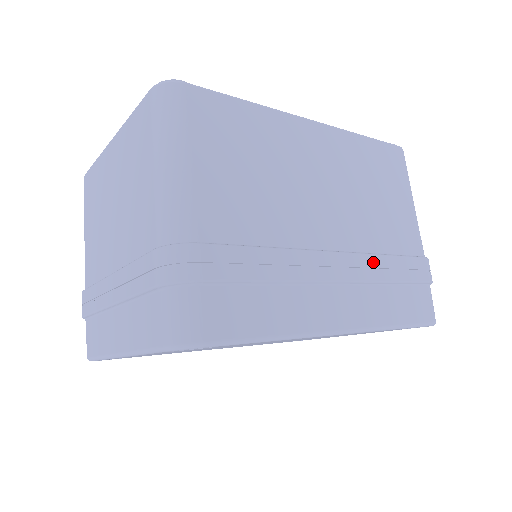
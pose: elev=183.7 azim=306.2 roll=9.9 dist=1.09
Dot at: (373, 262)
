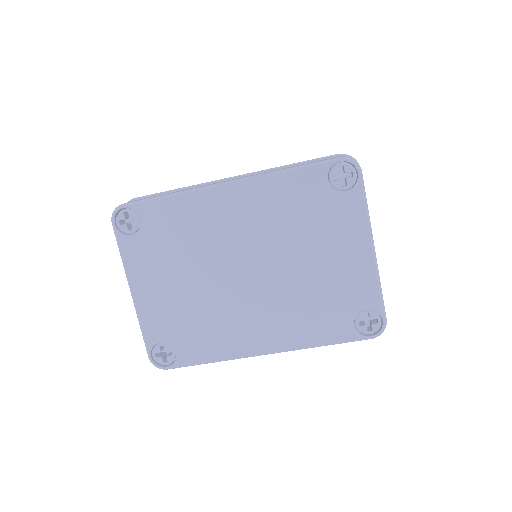
Dot at: occluded
